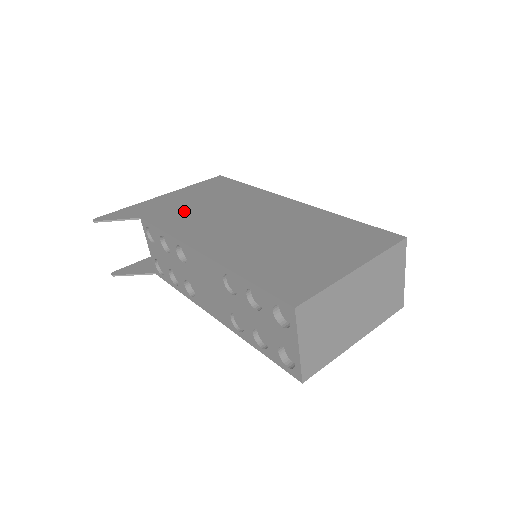
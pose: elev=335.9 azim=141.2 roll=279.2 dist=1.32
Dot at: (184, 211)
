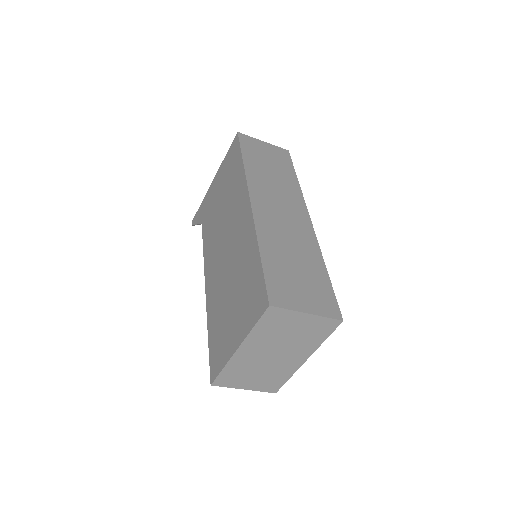
Dot at: (213, 216)
